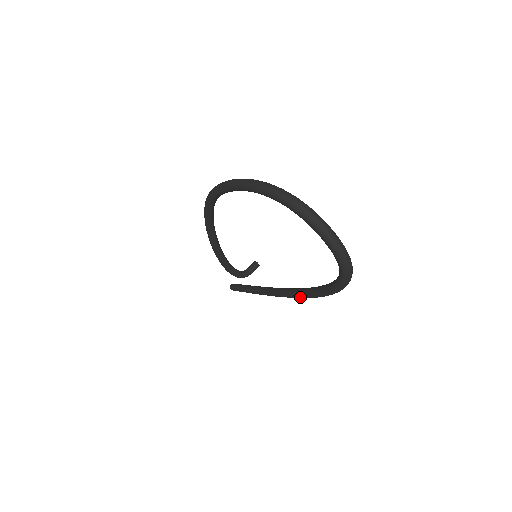
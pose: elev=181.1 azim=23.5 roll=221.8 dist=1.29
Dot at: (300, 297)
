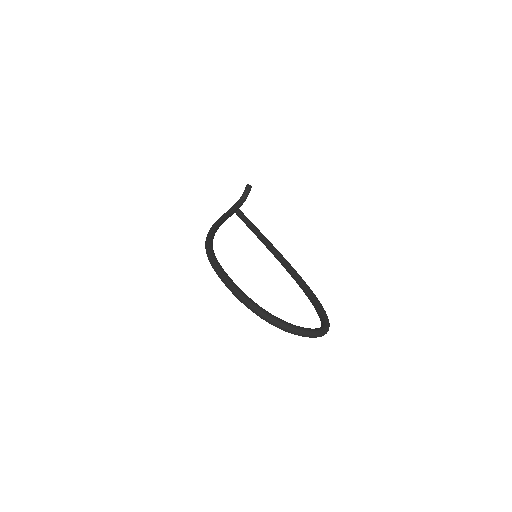
Dot at: occluded
